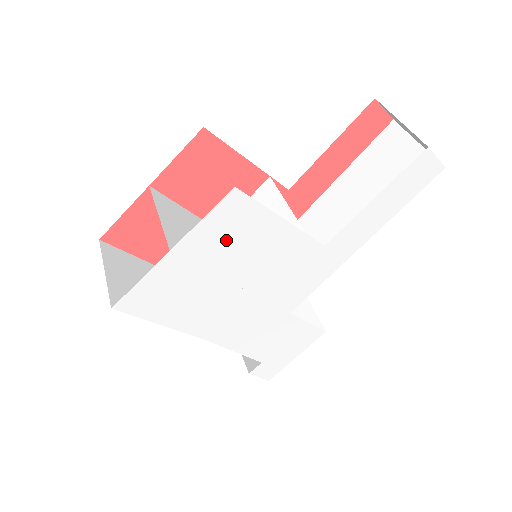
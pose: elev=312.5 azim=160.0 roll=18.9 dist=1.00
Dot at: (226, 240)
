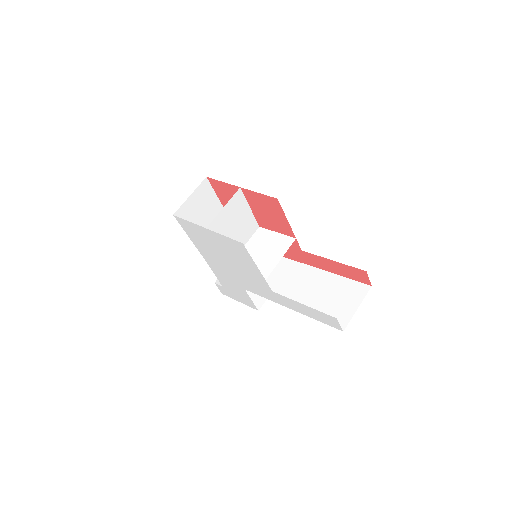
Dot at: (230, 248)
